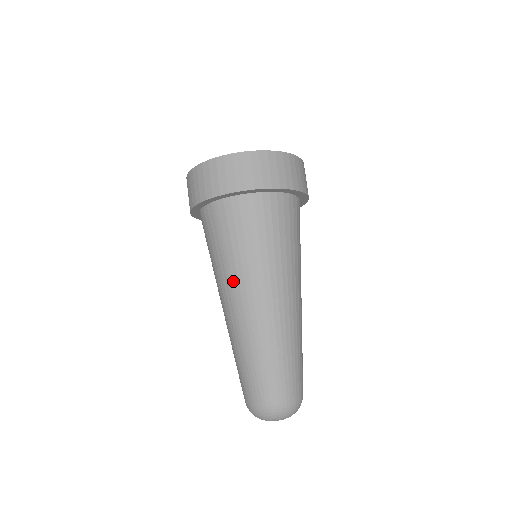
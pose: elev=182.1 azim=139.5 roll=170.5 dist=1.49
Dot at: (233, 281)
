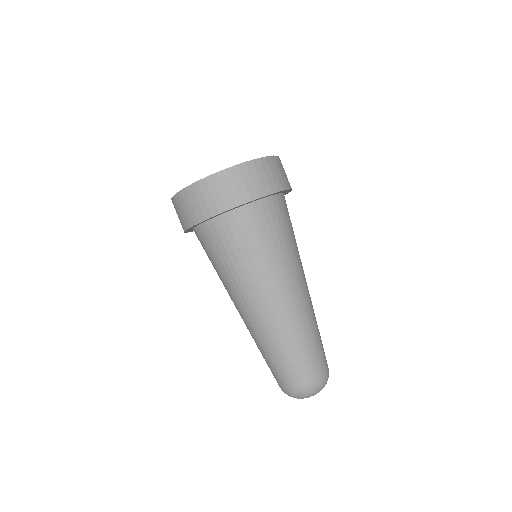
Dot at: (280, 276)
